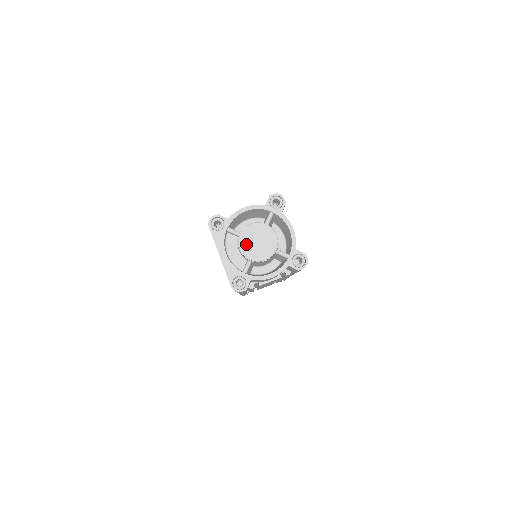
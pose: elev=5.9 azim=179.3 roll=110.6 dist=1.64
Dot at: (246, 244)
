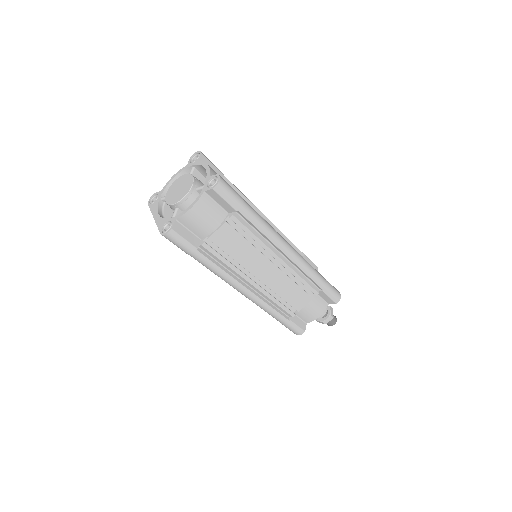
Dot at: (170, 196)
